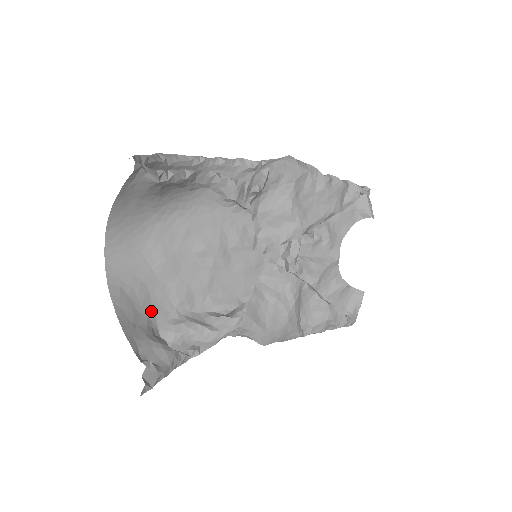
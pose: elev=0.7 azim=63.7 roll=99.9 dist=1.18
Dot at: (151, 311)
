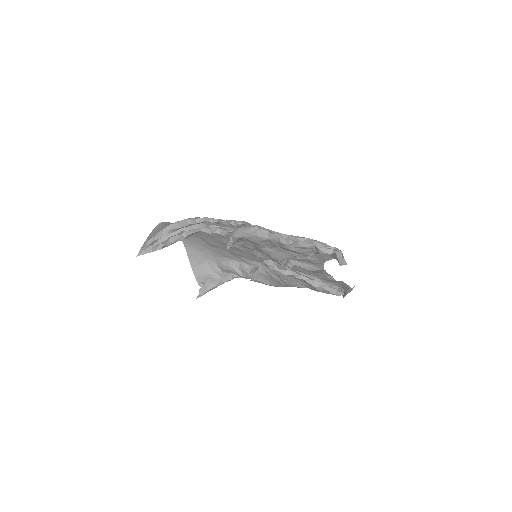
Dot at: (211, 256)
